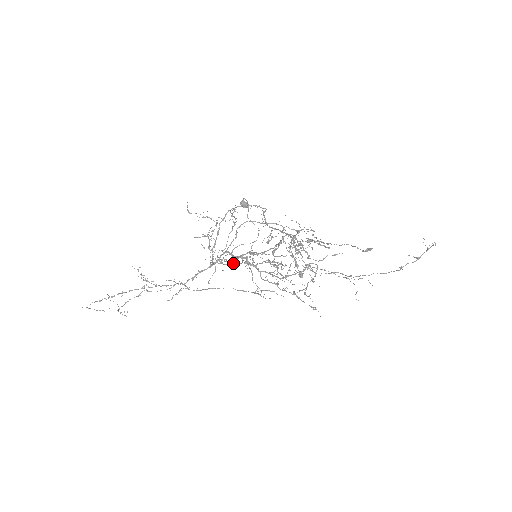
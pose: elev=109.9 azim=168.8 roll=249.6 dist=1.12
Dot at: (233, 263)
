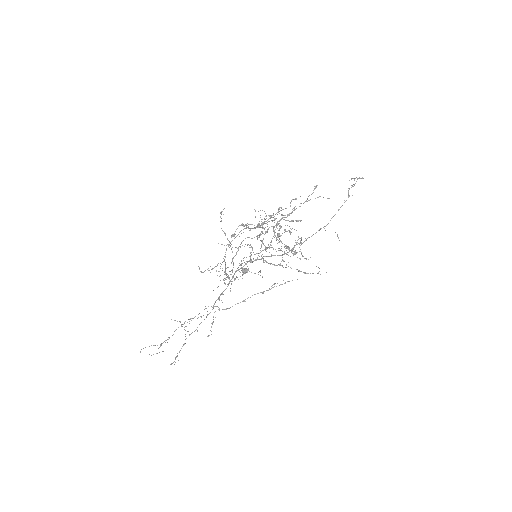
Dot at: occluded
